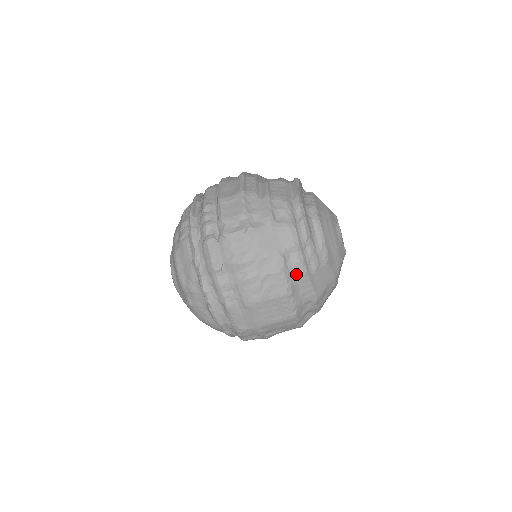
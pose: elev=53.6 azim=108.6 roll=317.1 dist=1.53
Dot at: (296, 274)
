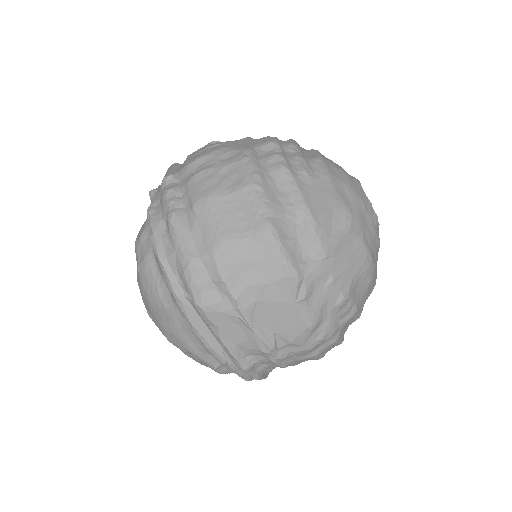
Dot at: (271, 168)
